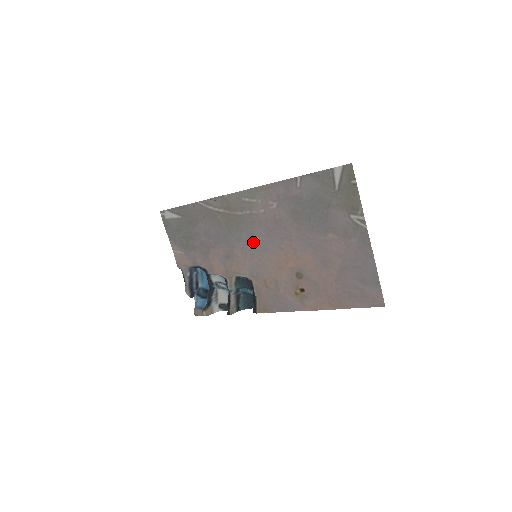
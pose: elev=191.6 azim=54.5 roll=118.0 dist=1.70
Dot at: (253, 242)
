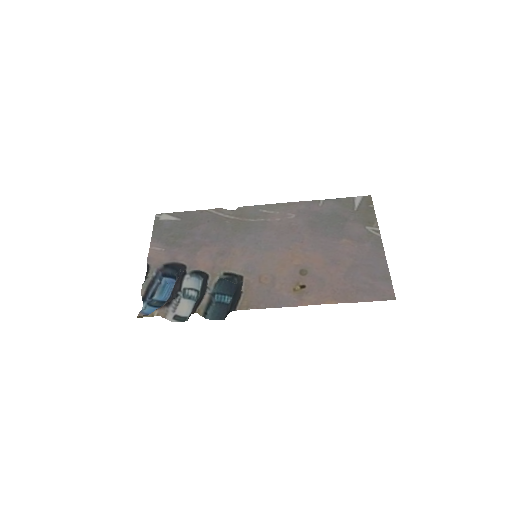
Dot at: (259, 242)
